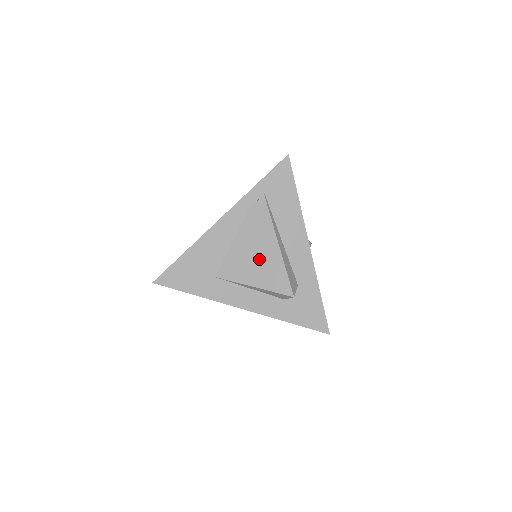
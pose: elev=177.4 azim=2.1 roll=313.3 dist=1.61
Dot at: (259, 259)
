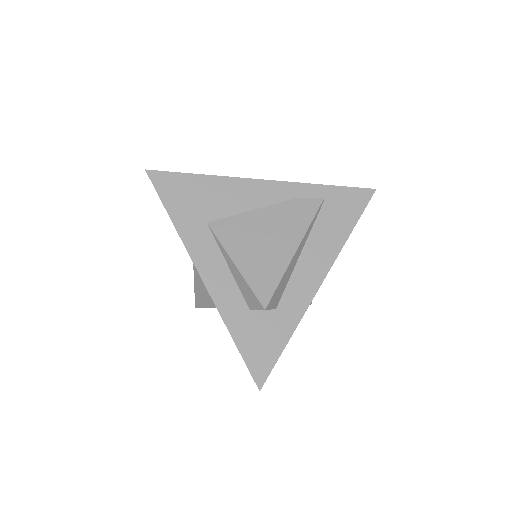
Dot at: (265, 245)
